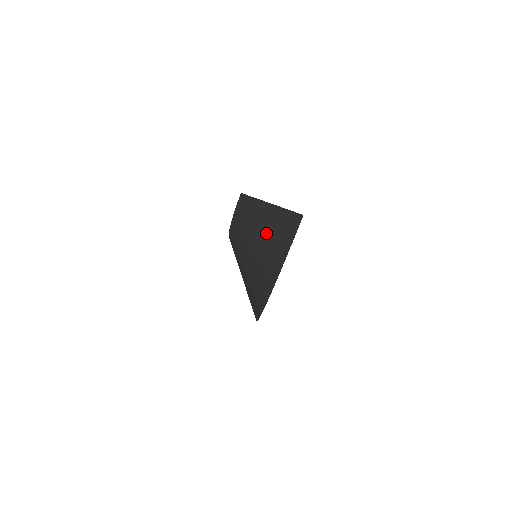
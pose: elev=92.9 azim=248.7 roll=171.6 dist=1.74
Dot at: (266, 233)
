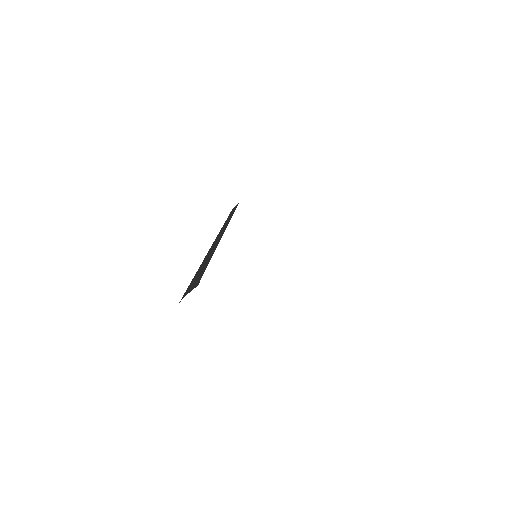
Dot at: occluded
